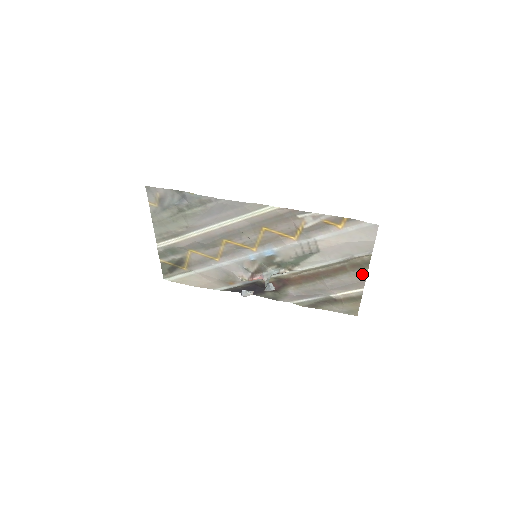
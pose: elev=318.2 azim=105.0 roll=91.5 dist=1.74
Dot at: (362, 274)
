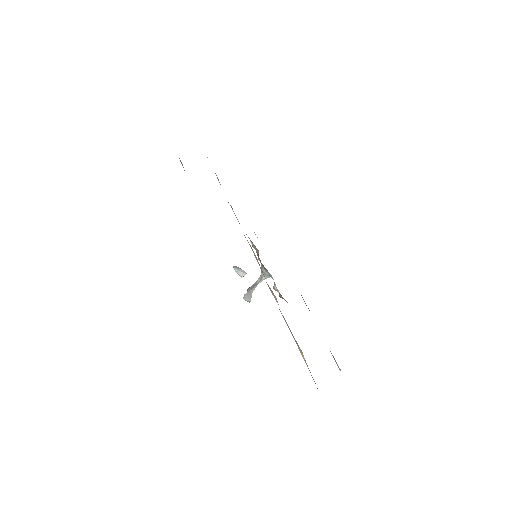
Dot at: occluded
